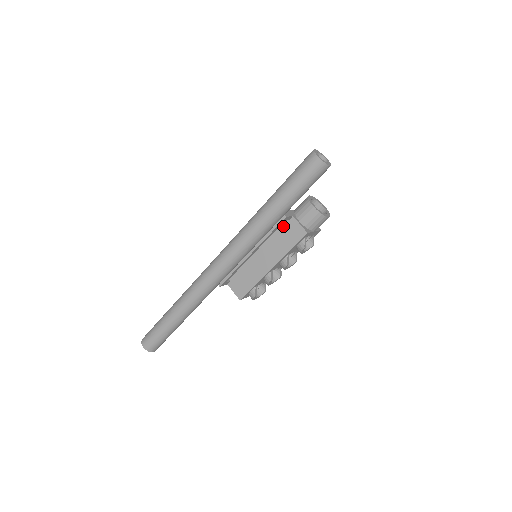
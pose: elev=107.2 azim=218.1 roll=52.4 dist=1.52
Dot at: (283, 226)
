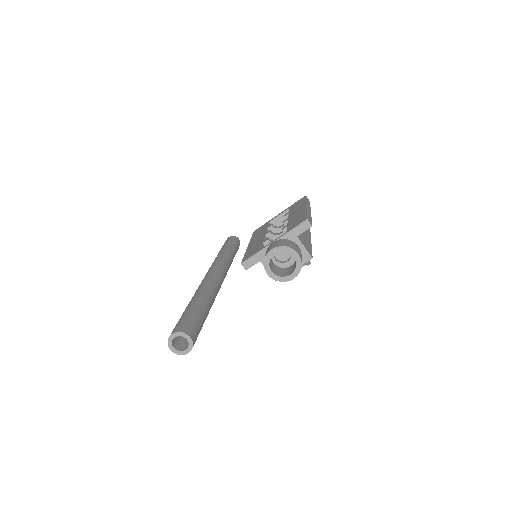
Dot at: occluded
